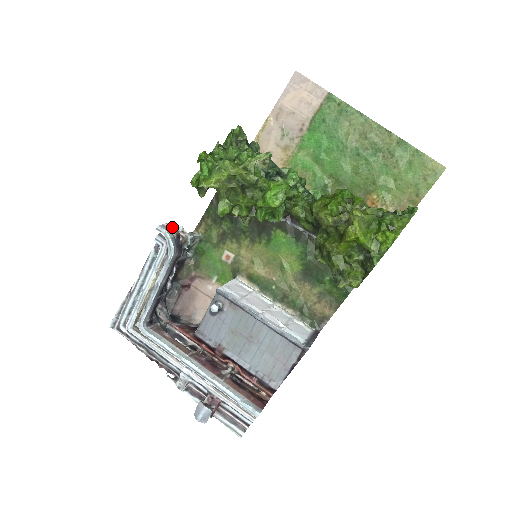
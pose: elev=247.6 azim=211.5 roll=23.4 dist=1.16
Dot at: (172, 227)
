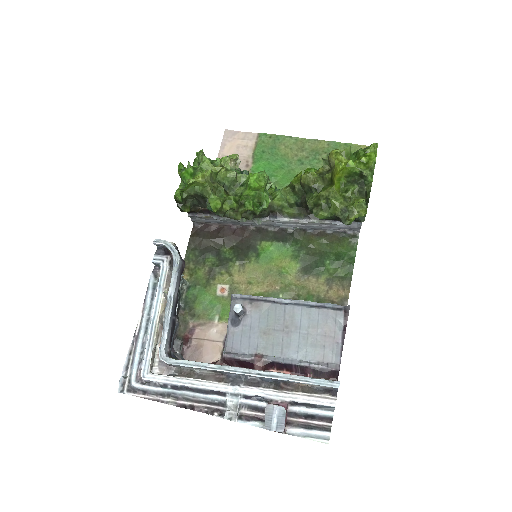
Dot at: occluded
